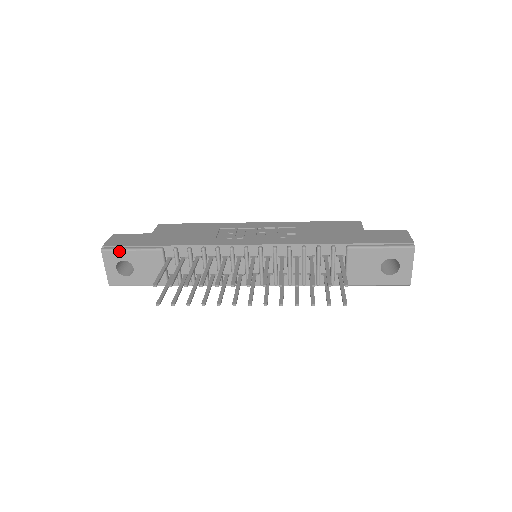
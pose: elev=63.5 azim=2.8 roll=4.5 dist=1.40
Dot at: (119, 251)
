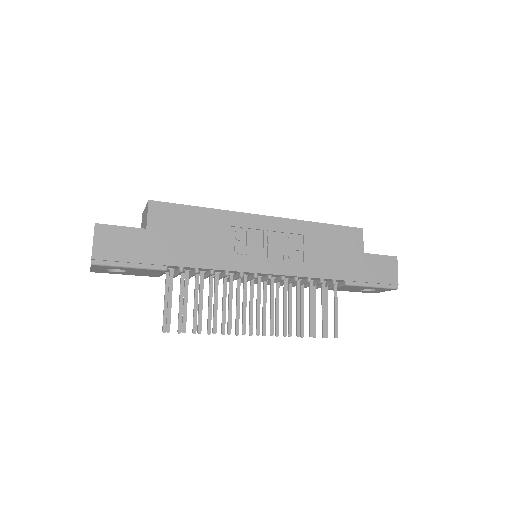
Dot at: (114, 267)
